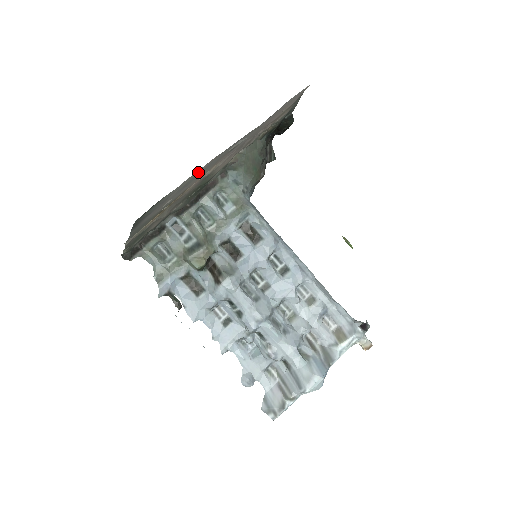
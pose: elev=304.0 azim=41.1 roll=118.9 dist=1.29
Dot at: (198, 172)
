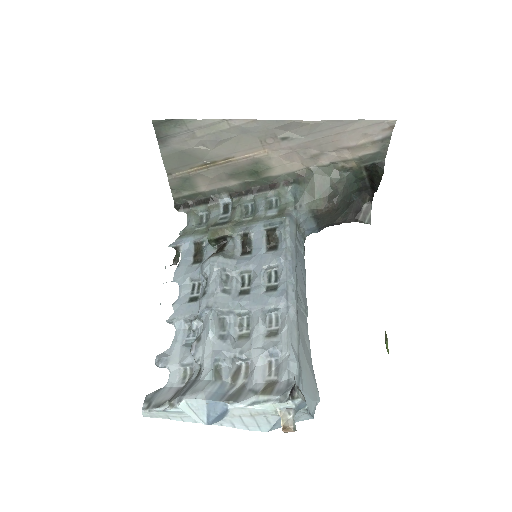
Dot at: (230, 126)
